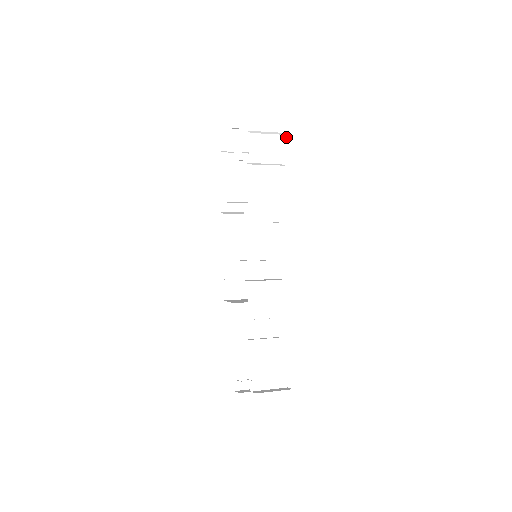
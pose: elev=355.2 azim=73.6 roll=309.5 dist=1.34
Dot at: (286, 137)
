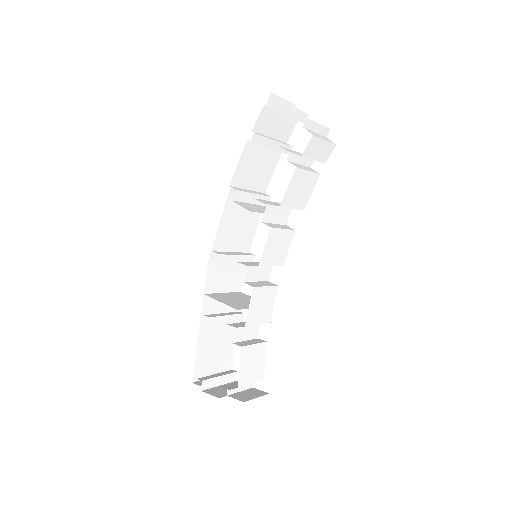
Dot at: (334, 146)
